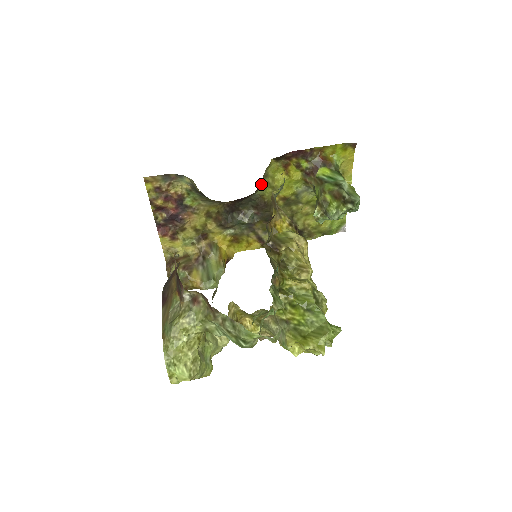
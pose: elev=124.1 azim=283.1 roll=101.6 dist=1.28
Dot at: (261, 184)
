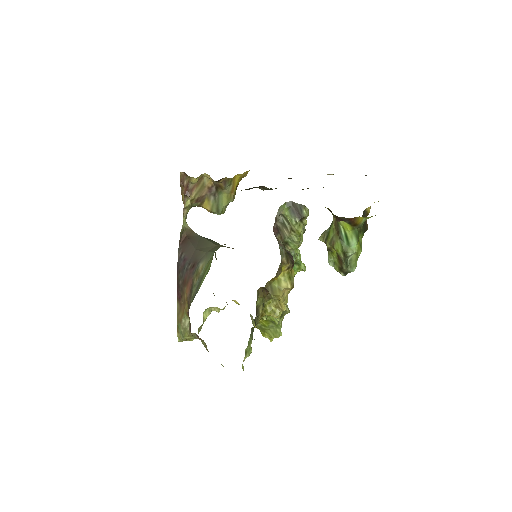
Dot at: occluded
